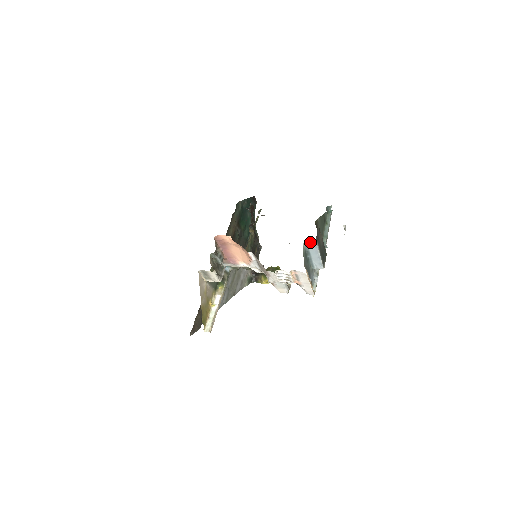
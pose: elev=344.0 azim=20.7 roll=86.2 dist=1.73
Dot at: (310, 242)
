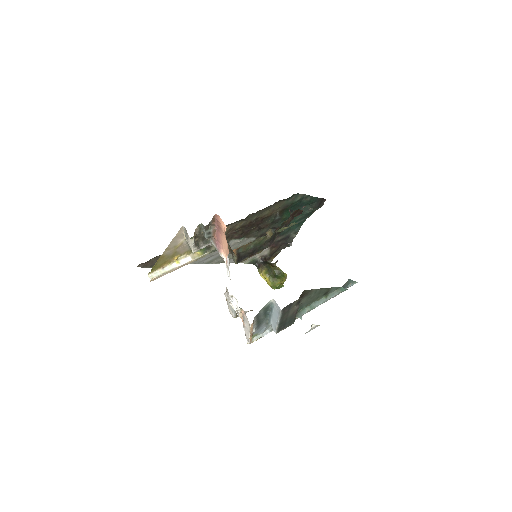
Dot at: (277, 305)
